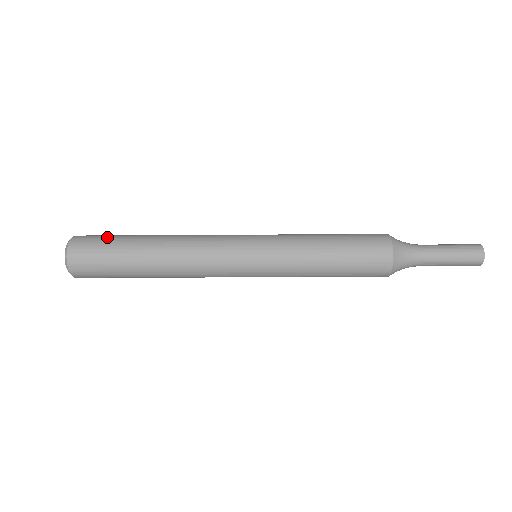
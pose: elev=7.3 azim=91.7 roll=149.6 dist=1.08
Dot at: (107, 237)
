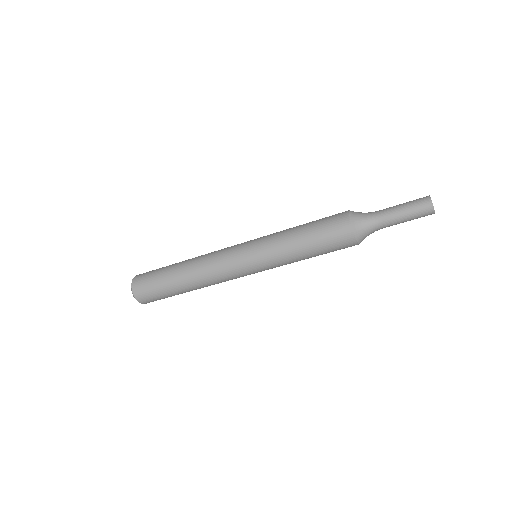
Dot at: (153, 272)
